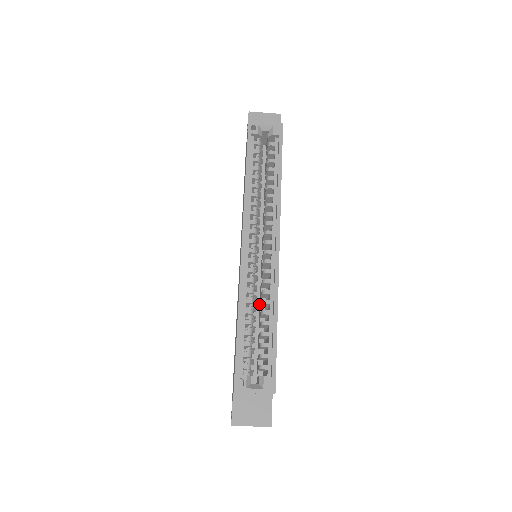
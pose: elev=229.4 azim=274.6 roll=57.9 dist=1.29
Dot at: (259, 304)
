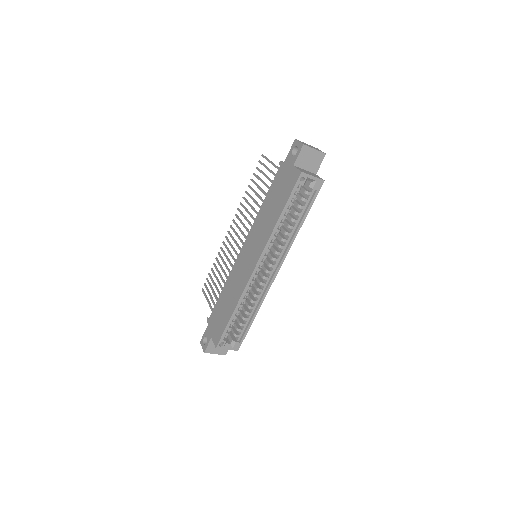
Dot at: occluded
